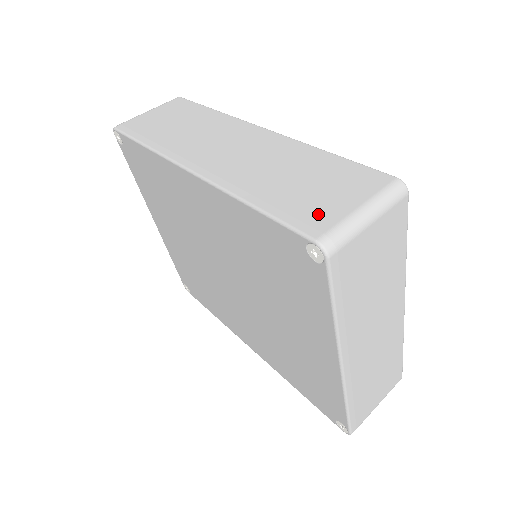
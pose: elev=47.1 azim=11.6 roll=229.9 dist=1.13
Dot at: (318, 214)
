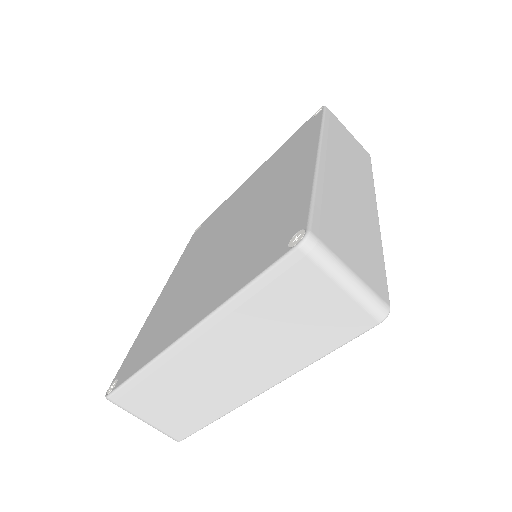
Dot at: (332, 237)
